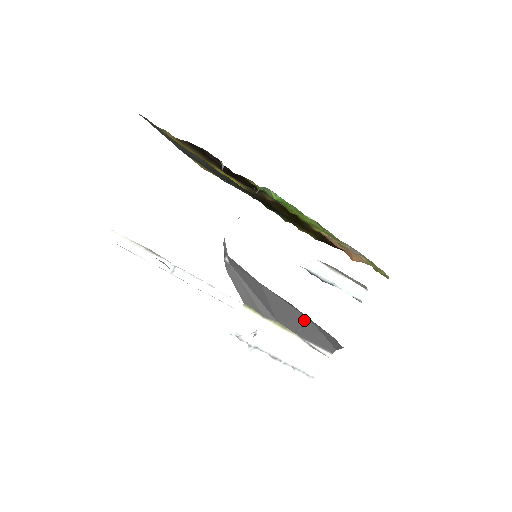
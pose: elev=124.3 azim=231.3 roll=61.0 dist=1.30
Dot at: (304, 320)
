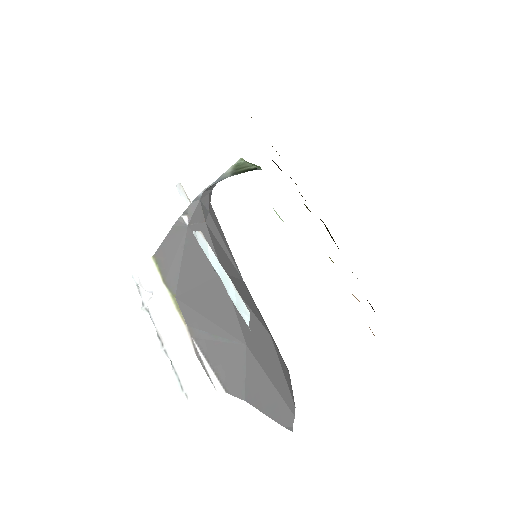
Dot at: (232, 337)
